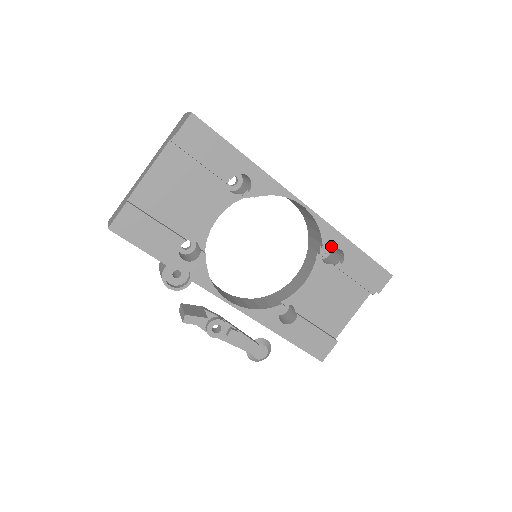
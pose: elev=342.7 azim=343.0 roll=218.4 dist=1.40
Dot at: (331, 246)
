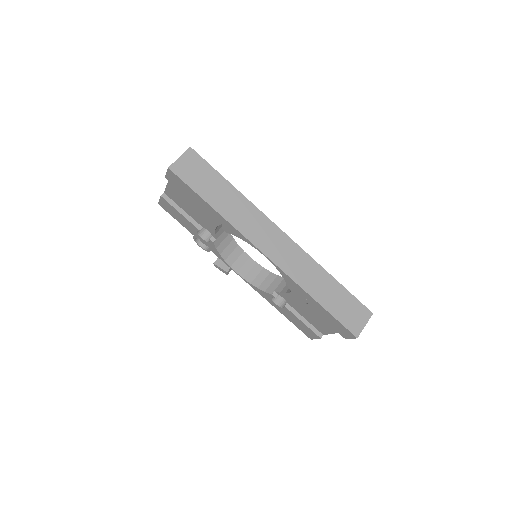
Dot at: (295, 289)
